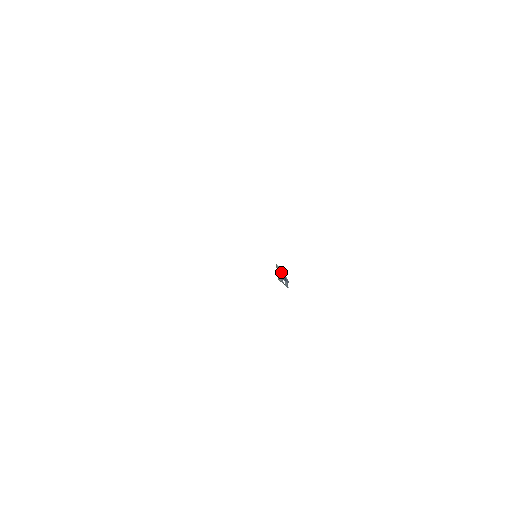
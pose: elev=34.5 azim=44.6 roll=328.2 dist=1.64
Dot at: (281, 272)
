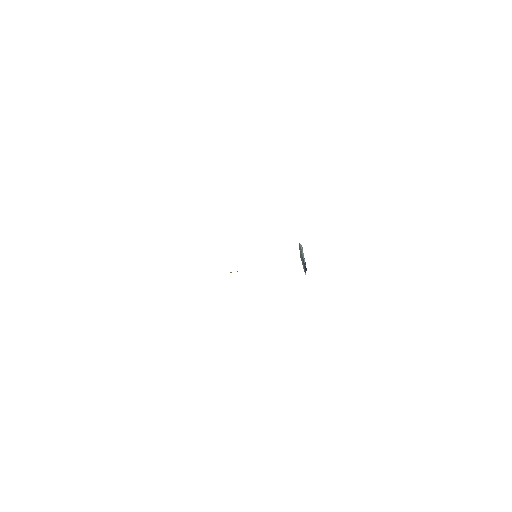
Dot at: (302, 254)
